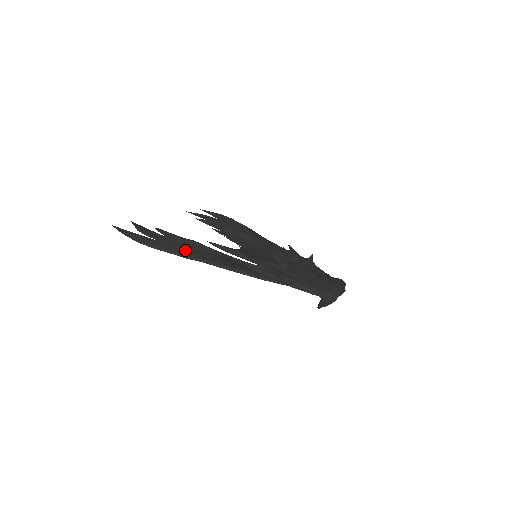
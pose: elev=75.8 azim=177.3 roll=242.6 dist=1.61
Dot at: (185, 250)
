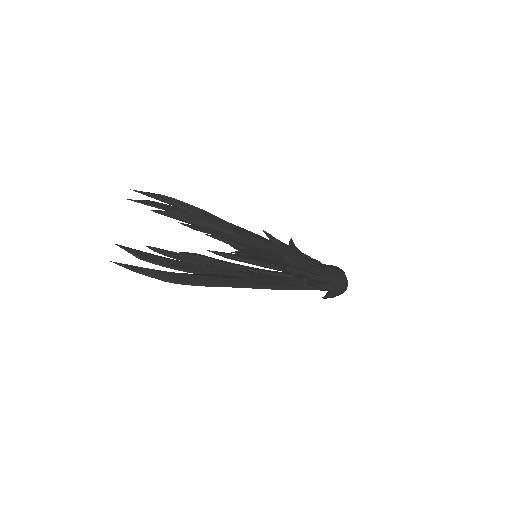
Dot at: (220, 278)
